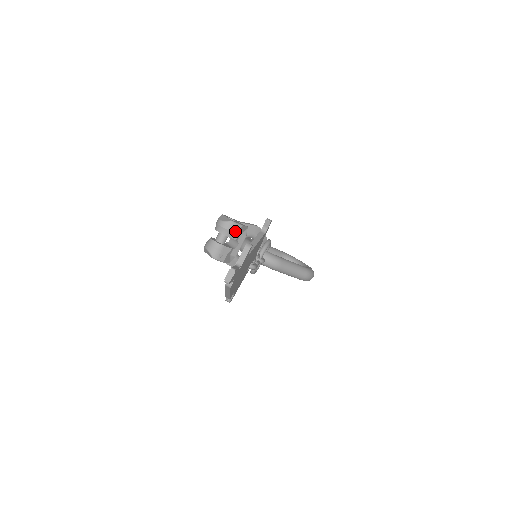
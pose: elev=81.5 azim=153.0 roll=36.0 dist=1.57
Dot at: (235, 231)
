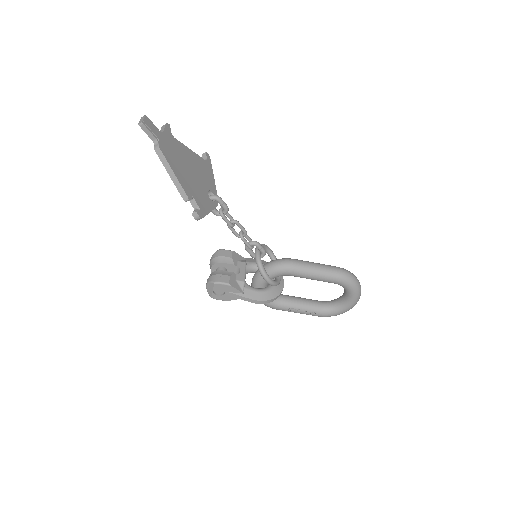
Dot at: (227, 256)
